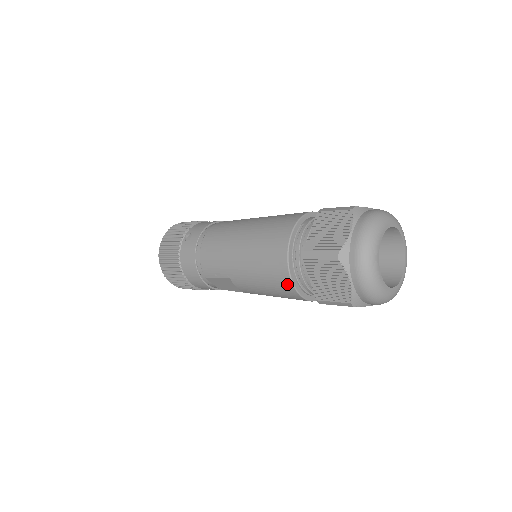
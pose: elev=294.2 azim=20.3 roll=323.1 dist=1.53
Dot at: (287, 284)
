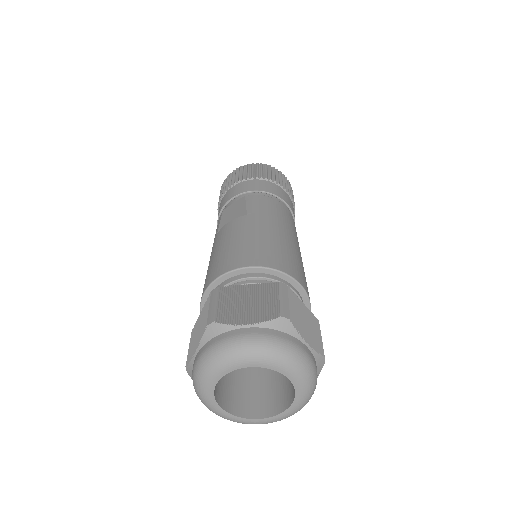
Dot at: occluded
